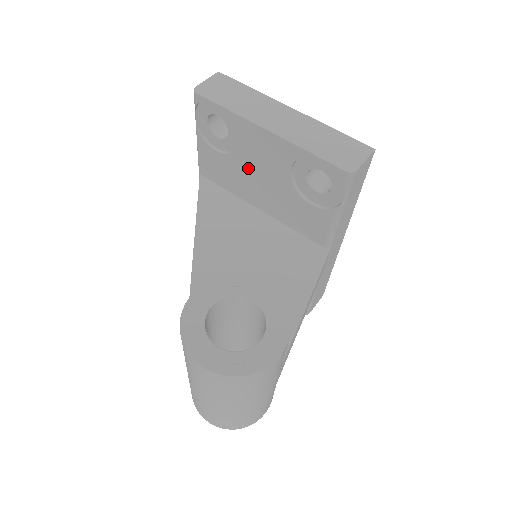
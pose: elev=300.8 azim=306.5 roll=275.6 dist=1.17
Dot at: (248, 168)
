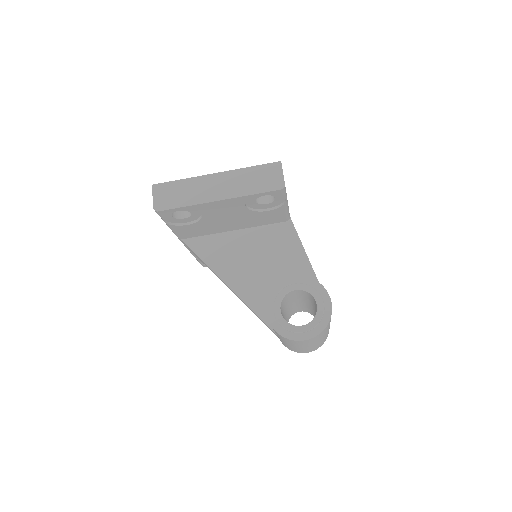
Dot at: (215, 220)
